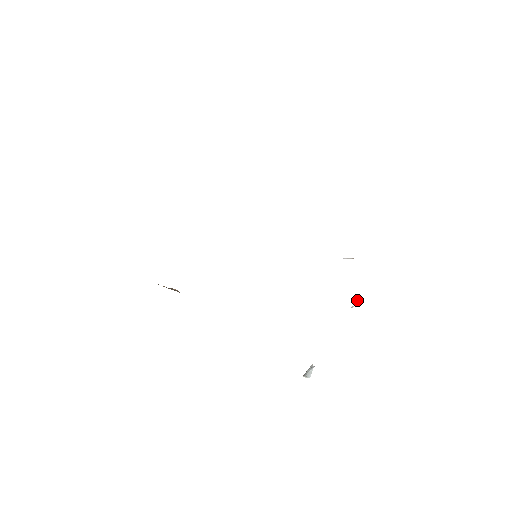
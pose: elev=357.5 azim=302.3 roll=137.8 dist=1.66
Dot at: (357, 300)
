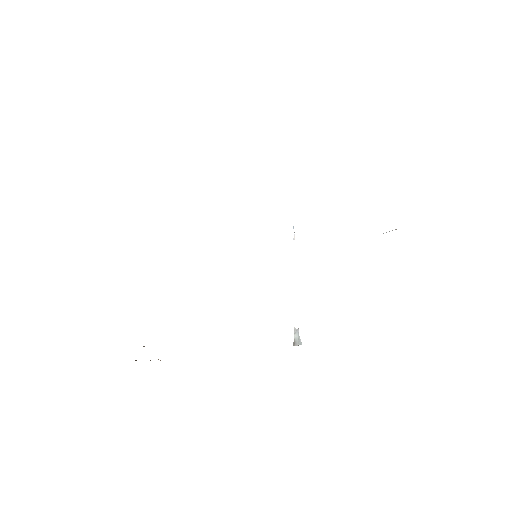
Dot at: occluded
